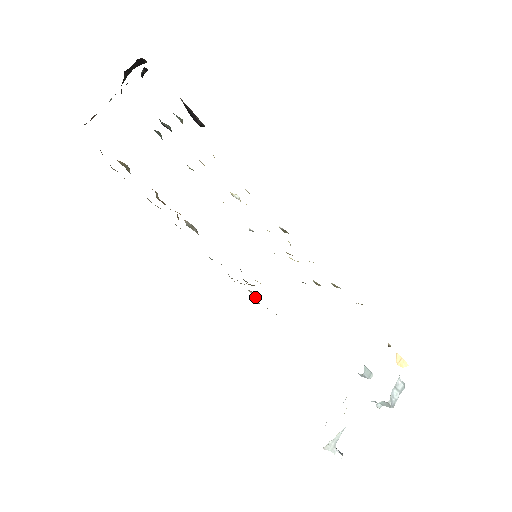
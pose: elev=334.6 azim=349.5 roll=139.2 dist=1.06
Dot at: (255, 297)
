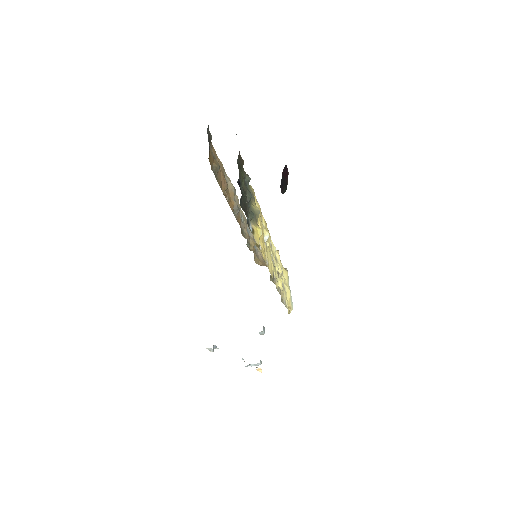
Dot at: (254, 239)
